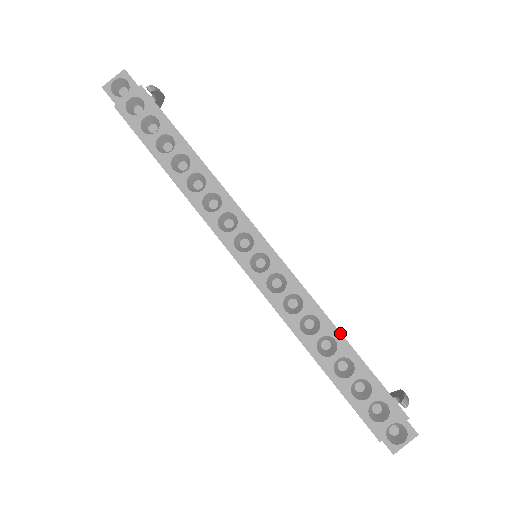
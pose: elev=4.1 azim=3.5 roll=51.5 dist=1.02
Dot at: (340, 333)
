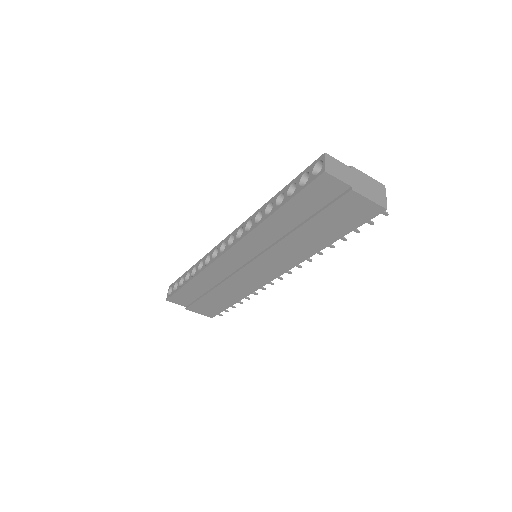
Dot at: occluded
